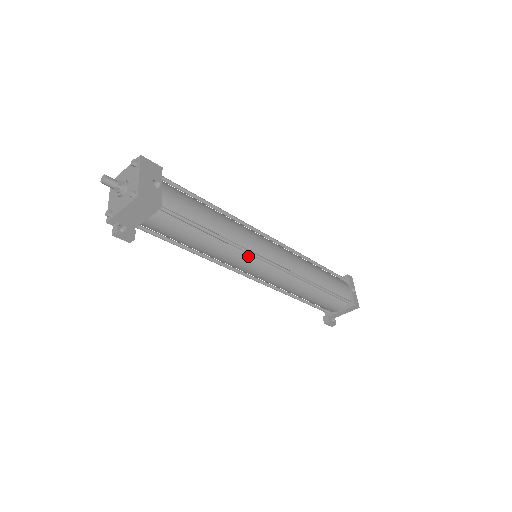
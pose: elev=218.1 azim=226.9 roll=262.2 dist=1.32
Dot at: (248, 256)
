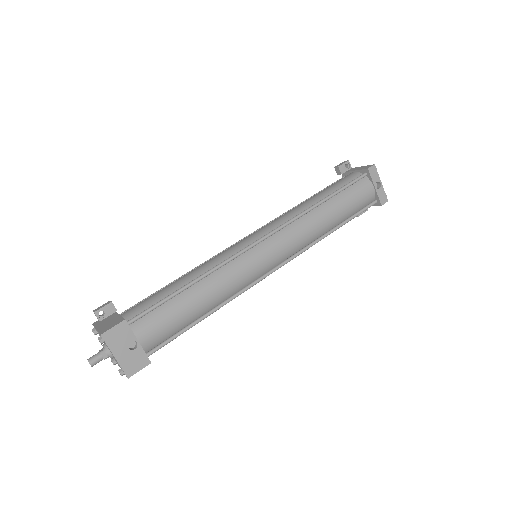
Dot at: (247, 286)
